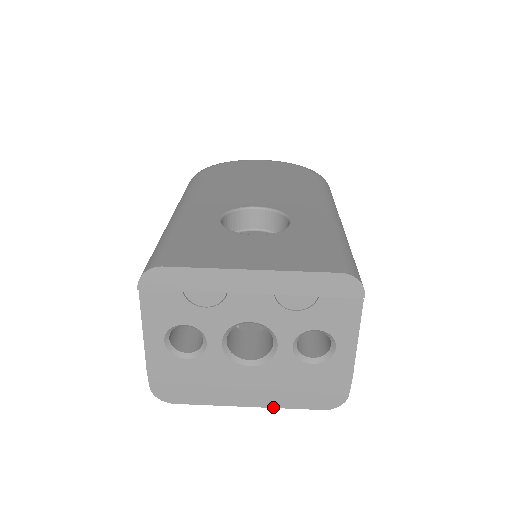
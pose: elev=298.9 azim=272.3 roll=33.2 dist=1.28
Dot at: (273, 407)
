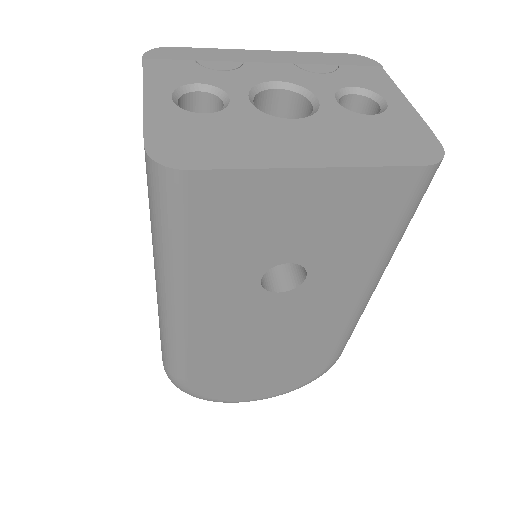
Dot at: (350, 166)
